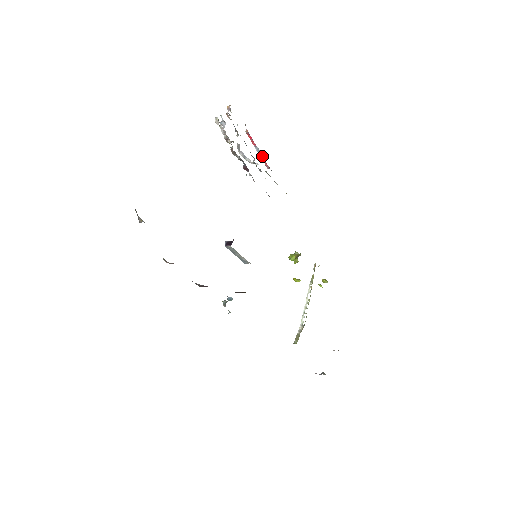
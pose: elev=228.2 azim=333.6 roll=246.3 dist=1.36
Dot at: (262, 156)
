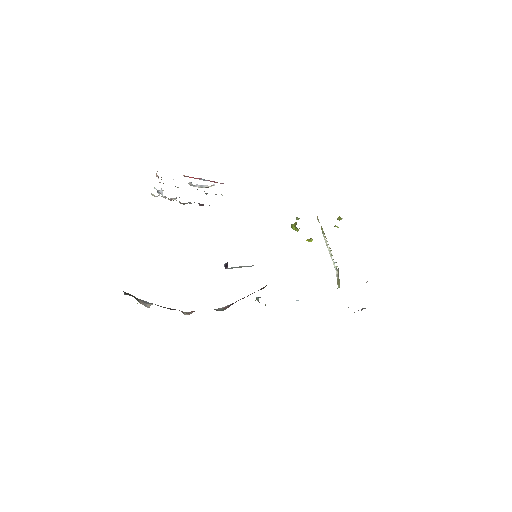
Dot at: (210, 181)
